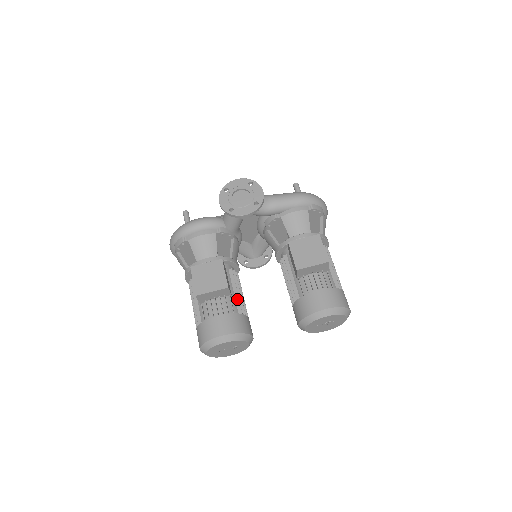
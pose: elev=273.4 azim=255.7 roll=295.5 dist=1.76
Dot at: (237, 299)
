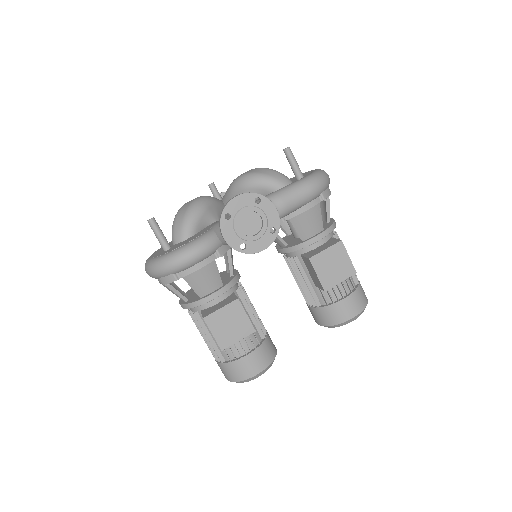
Dot at: (255, 323)
